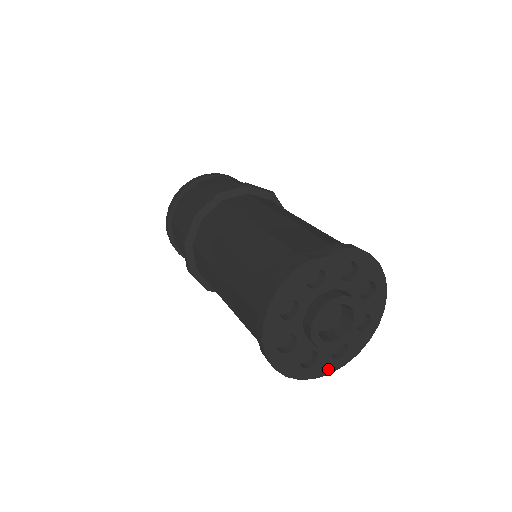
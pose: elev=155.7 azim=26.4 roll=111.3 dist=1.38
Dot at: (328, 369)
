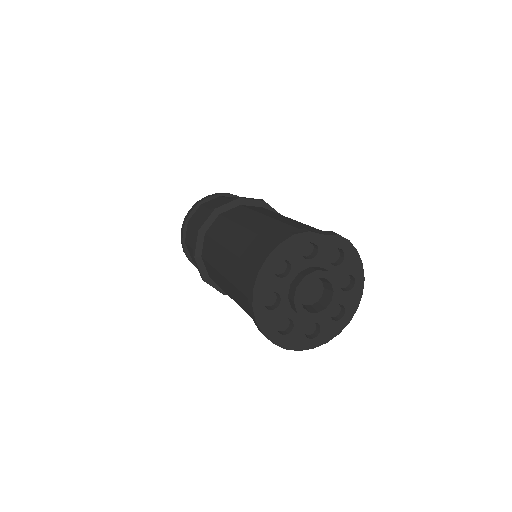
Dot at: (298, 345)
